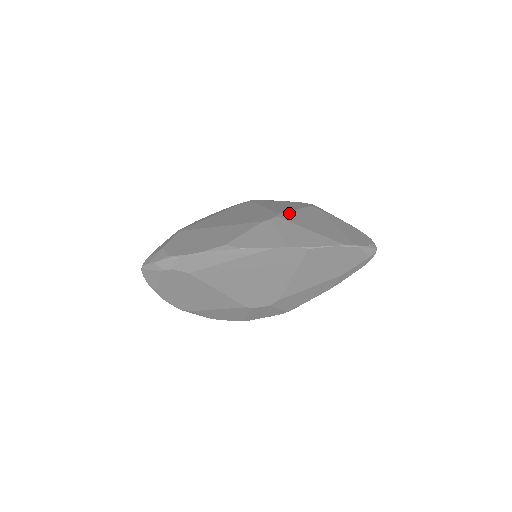
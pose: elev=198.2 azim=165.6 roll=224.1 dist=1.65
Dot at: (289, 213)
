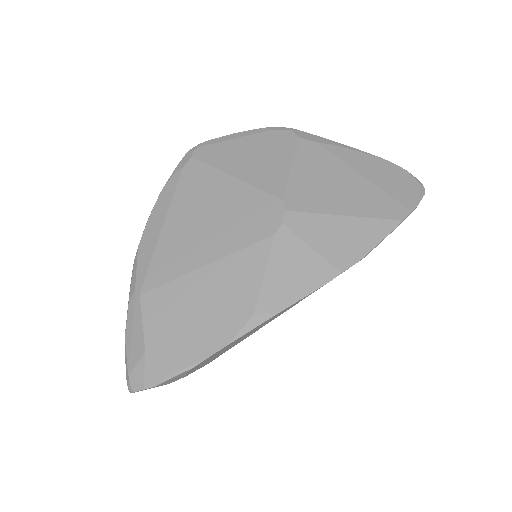
Dot at: (292, 187)
